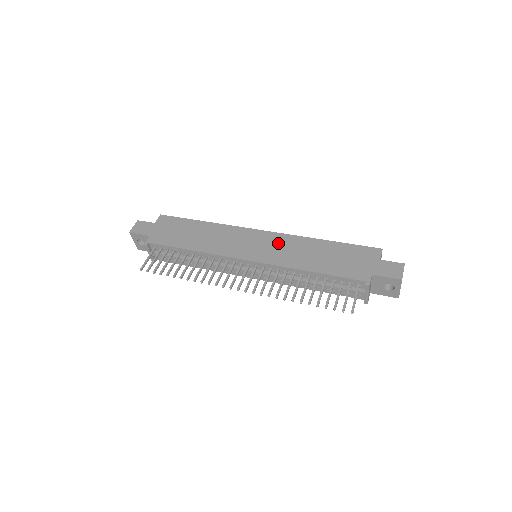
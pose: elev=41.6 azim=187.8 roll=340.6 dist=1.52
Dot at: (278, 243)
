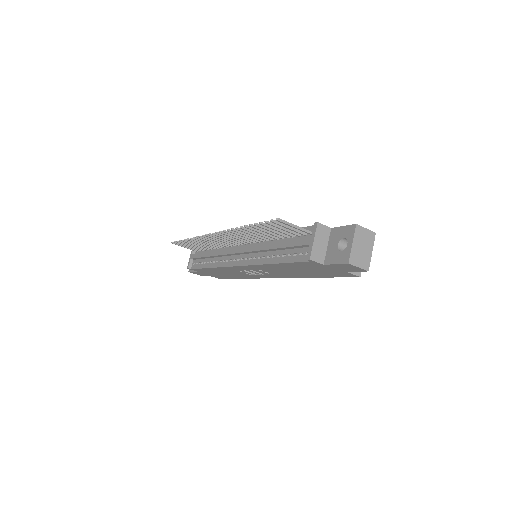
Dot at: occluded
